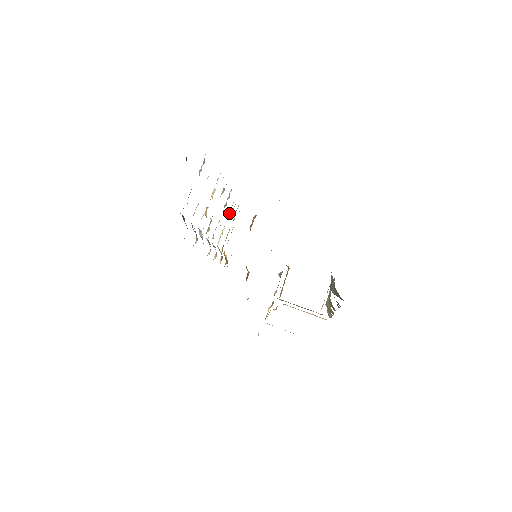
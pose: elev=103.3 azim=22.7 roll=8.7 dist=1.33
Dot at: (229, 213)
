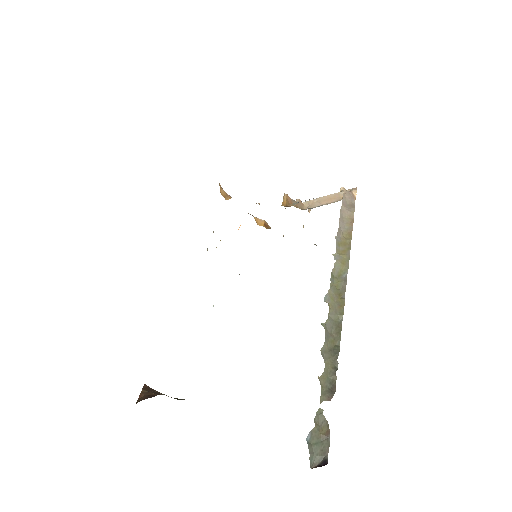
Dot at: occluded
